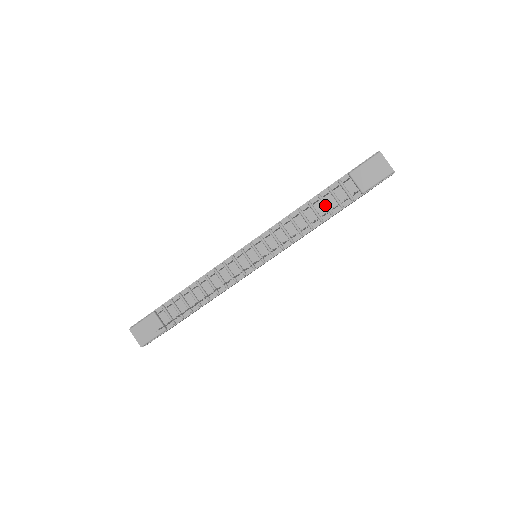
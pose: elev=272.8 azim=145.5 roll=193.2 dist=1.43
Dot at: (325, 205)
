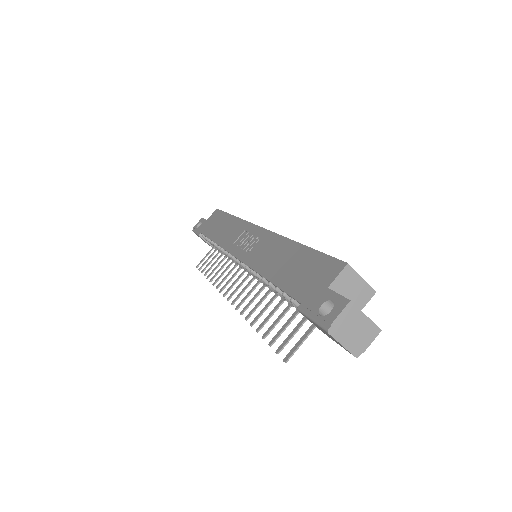
Dot at: occluded
